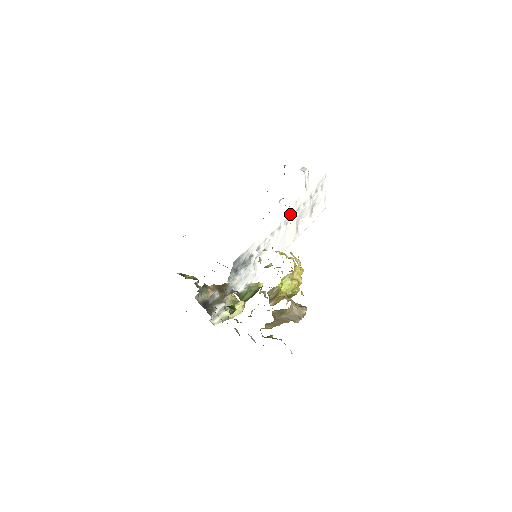
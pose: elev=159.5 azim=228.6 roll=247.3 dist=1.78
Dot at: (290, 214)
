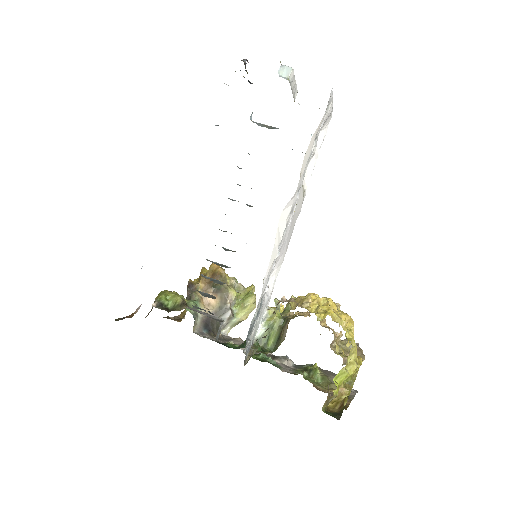
Dot at: (295, 198)
